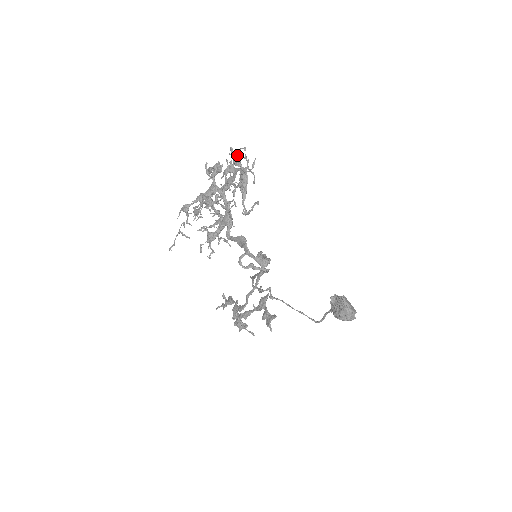
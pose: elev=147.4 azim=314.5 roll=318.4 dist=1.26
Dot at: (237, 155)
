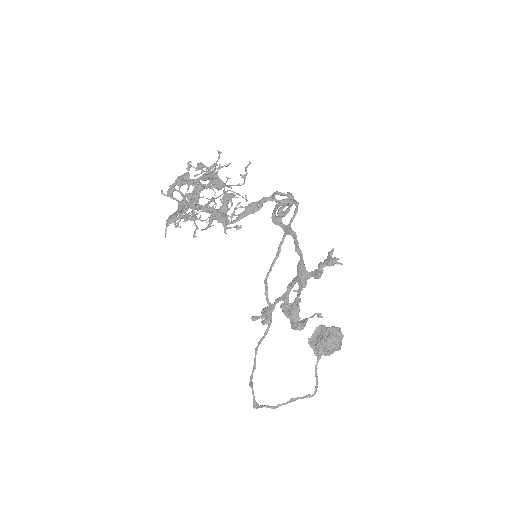
Dot at: occluded
